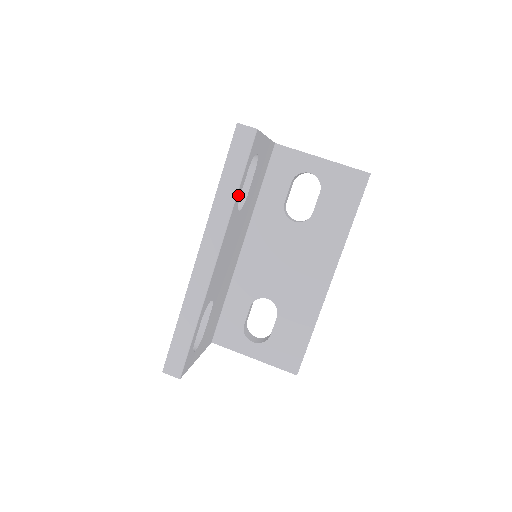
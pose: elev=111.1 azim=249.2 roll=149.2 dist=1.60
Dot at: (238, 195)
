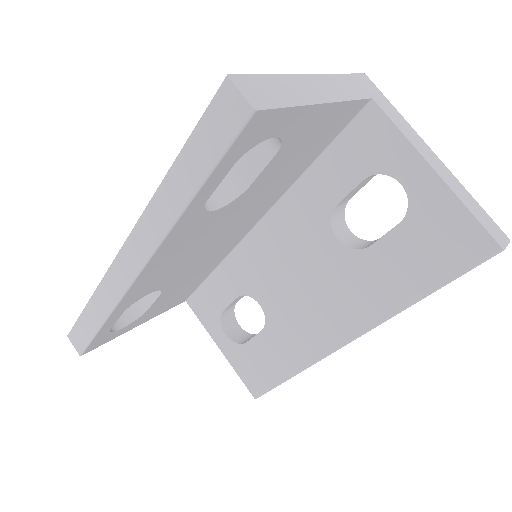
Dot at: (197, 202)
